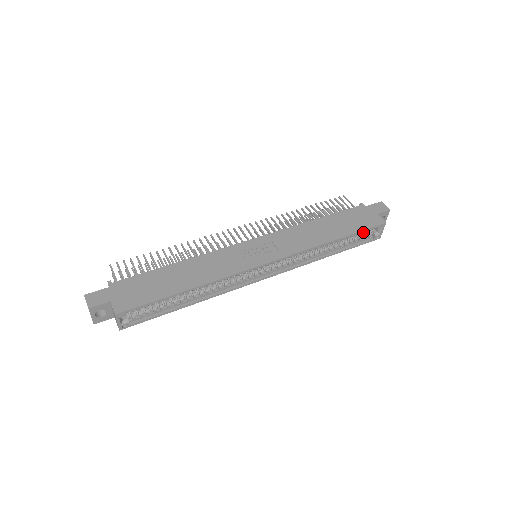
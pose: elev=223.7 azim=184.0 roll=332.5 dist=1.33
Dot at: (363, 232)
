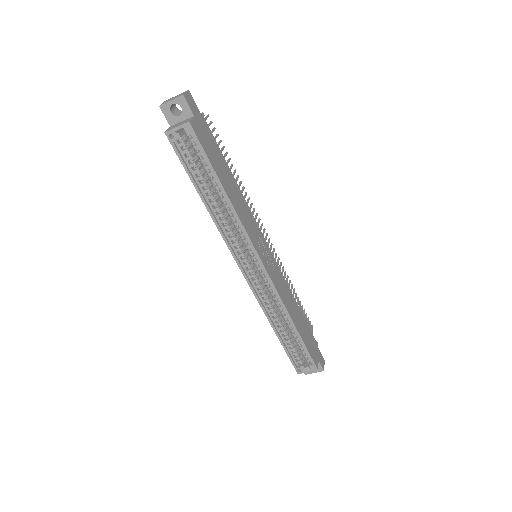
Dot at: (304, 352)
